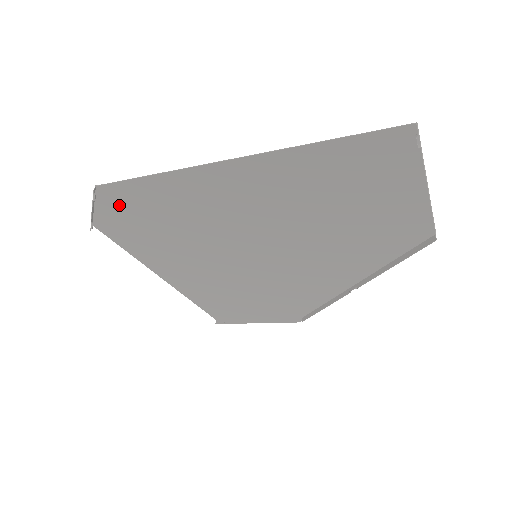
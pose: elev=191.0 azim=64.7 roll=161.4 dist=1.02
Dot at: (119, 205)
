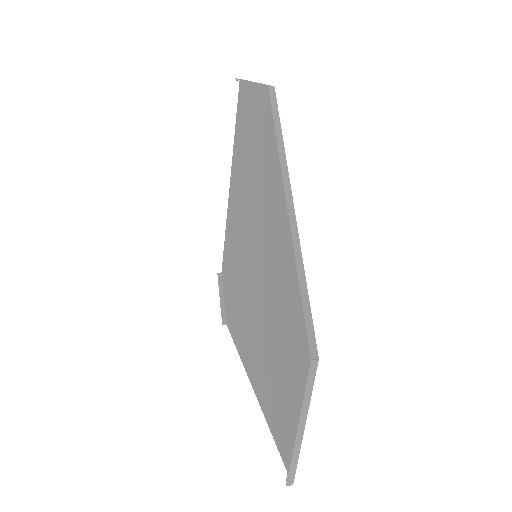
Dot at: (226, 282)
